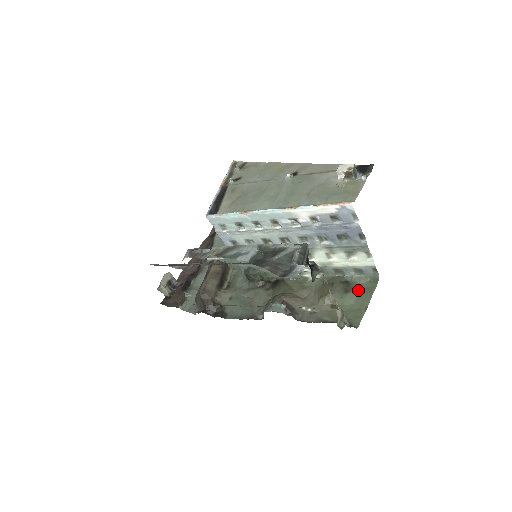
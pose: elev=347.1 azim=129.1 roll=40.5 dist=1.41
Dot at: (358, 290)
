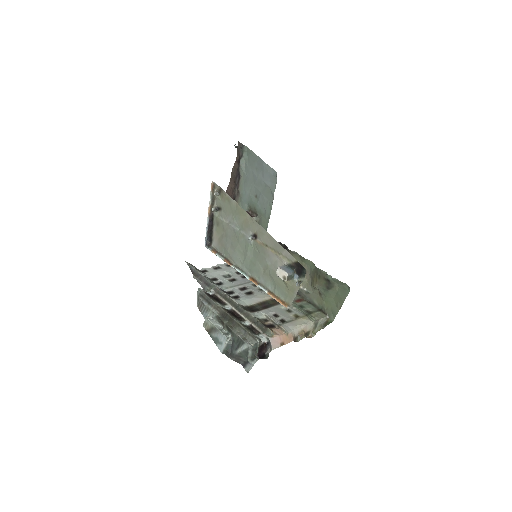
Dot at: (336, 290)
